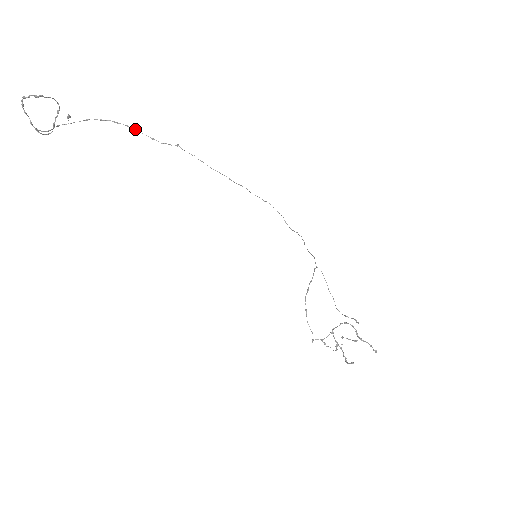
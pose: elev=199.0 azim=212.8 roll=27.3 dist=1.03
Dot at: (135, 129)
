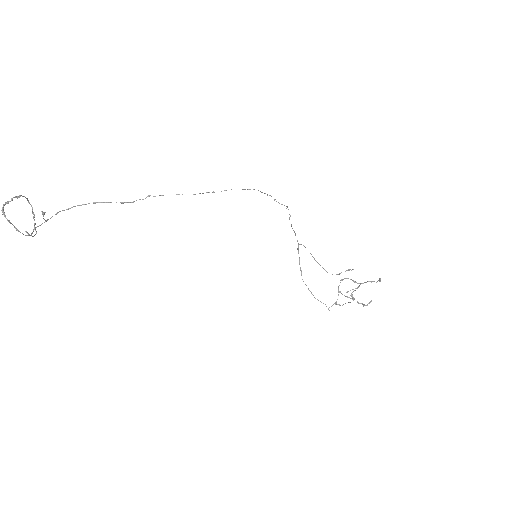
Dot at: (103, 202)
